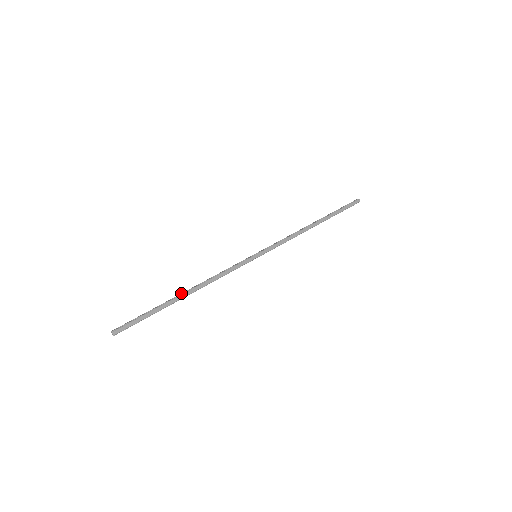
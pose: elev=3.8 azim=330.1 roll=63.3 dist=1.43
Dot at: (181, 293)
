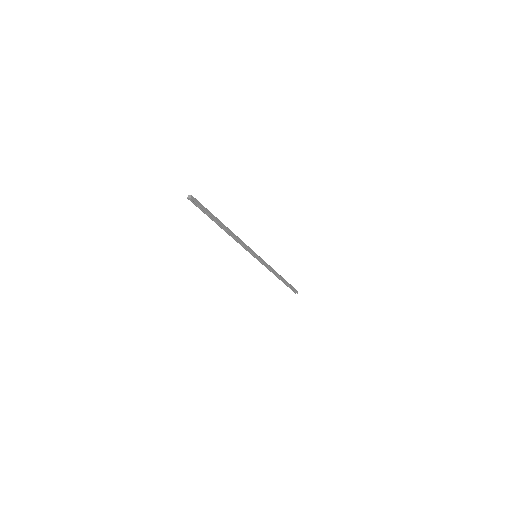
Dot at: (223, 225)
